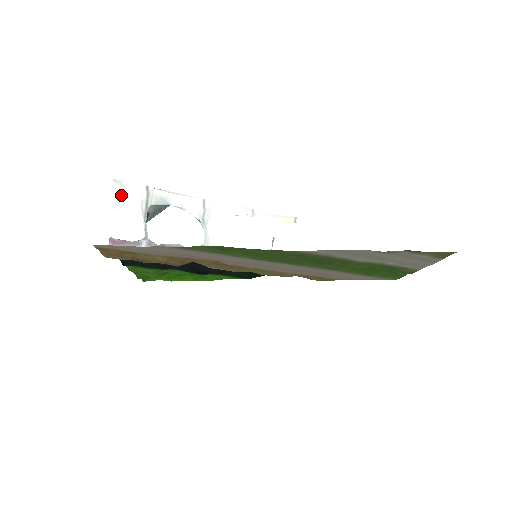
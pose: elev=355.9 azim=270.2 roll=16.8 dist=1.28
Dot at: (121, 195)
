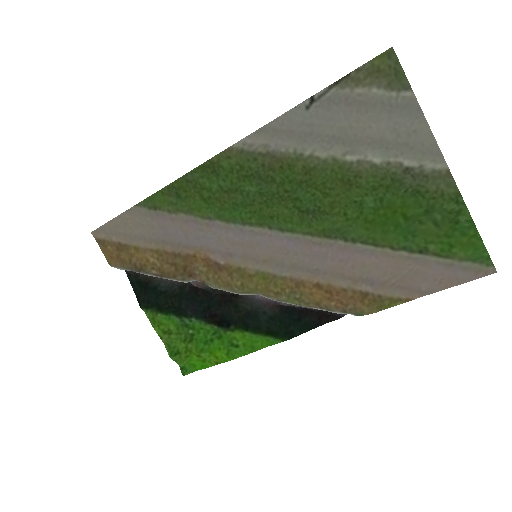
Dot at: occluded
